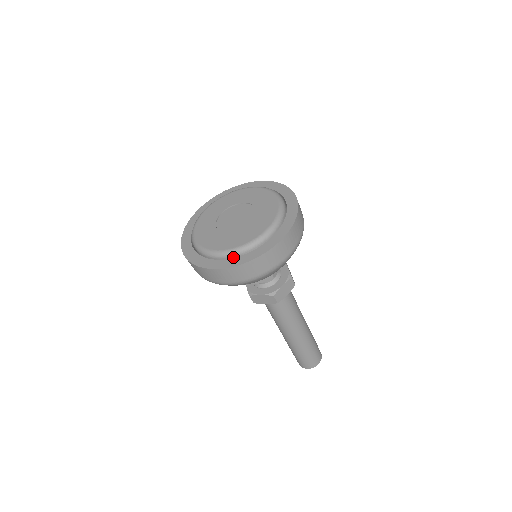
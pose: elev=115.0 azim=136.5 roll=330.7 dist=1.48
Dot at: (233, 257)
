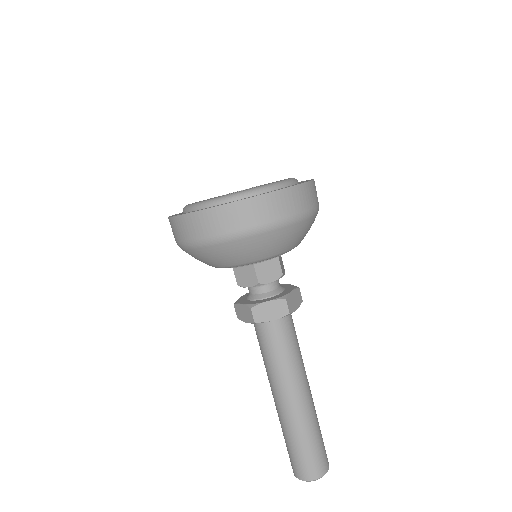
Dot at: occluded
